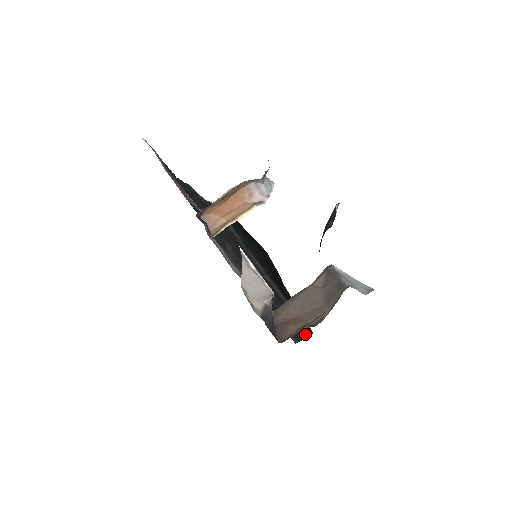
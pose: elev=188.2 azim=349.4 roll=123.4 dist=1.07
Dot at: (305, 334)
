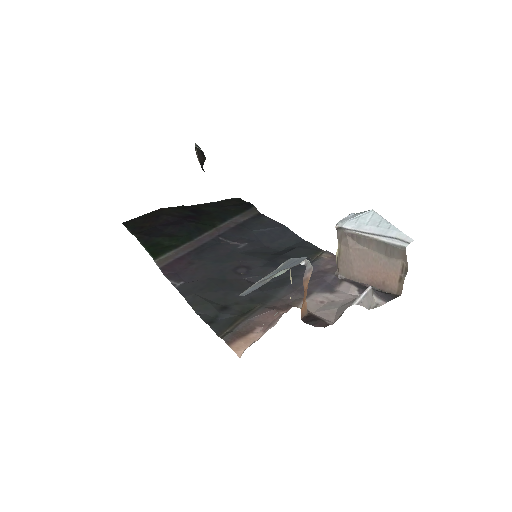
Dot at: (267, 218)
